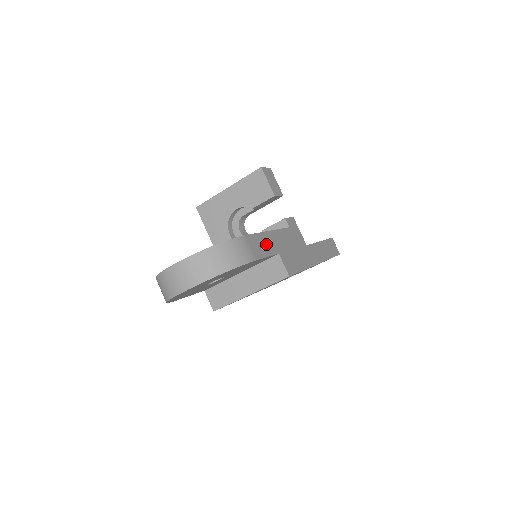
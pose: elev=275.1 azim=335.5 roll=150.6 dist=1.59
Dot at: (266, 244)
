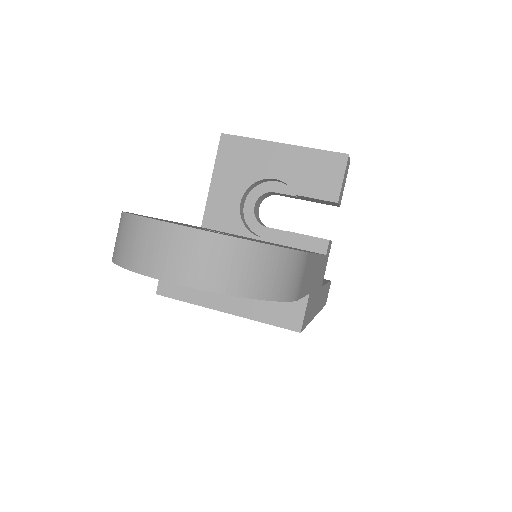
Dot at: (310, 274)
